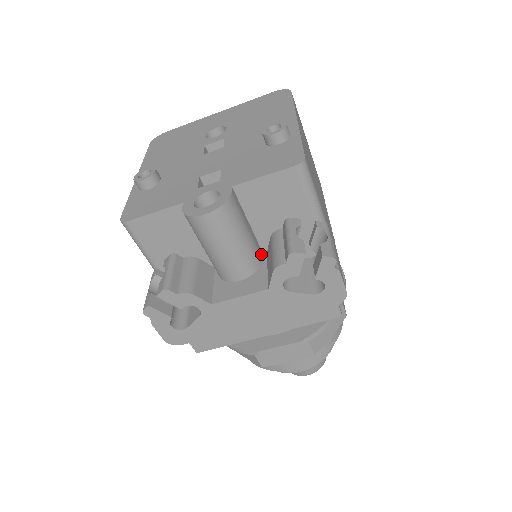
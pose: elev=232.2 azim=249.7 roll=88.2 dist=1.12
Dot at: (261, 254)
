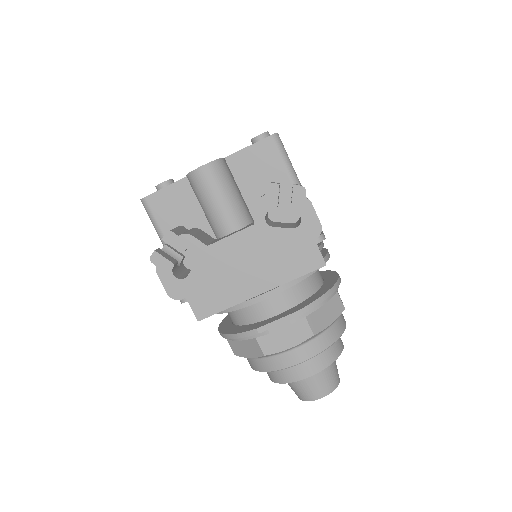
Dot at: (251, 218)
